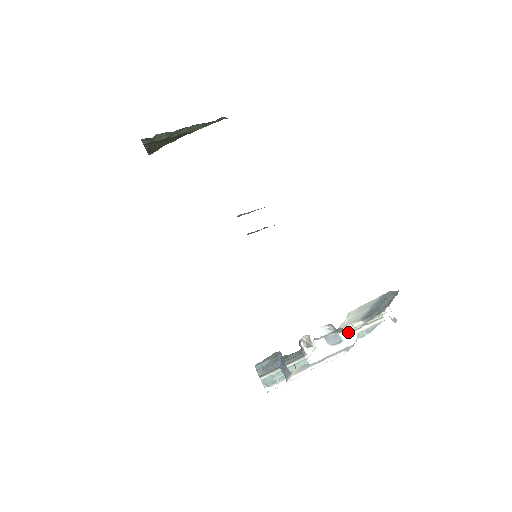
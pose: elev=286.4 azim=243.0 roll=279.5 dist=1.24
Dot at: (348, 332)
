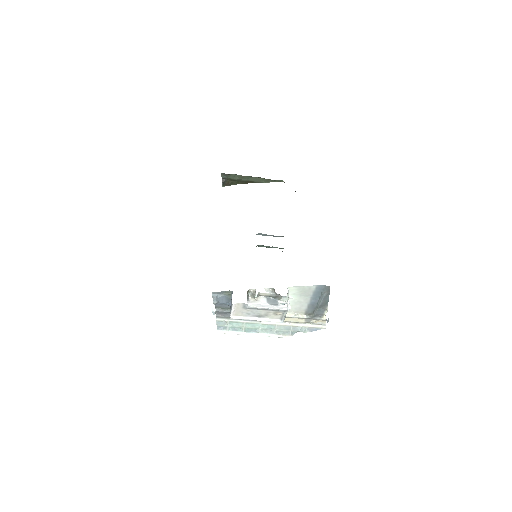
Dot at: (285, 302)
